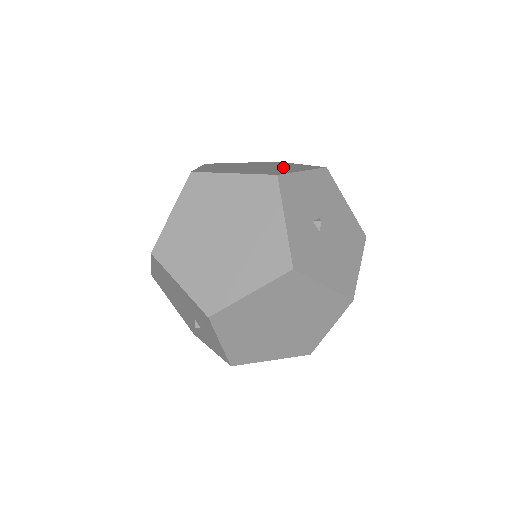
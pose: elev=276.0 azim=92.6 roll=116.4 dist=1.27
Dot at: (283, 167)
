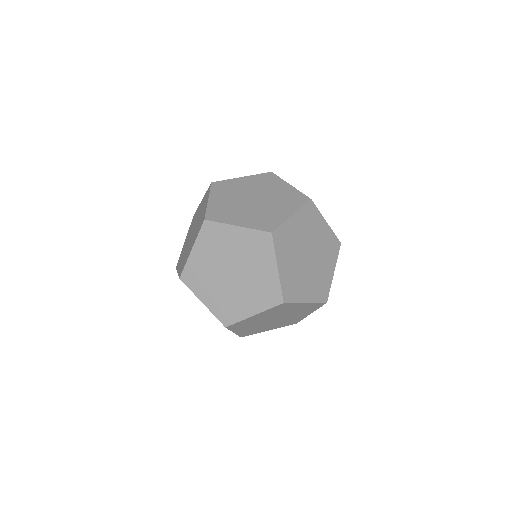
Dot at: (276, 200)
